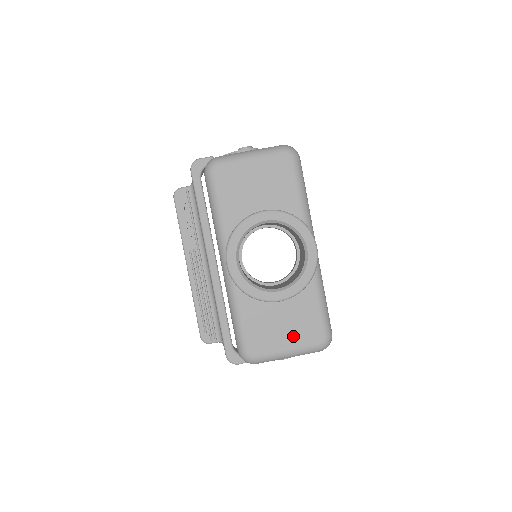
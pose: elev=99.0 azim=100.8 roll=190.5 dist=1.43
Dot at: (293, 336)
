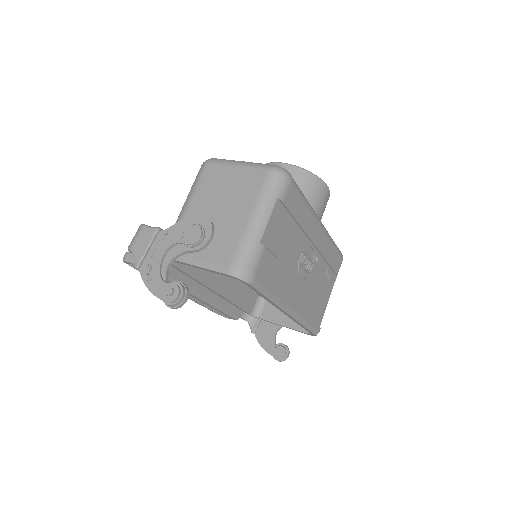
Dot at: occluded
